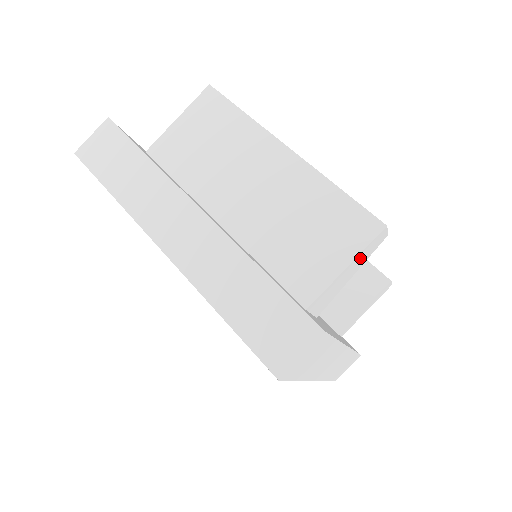
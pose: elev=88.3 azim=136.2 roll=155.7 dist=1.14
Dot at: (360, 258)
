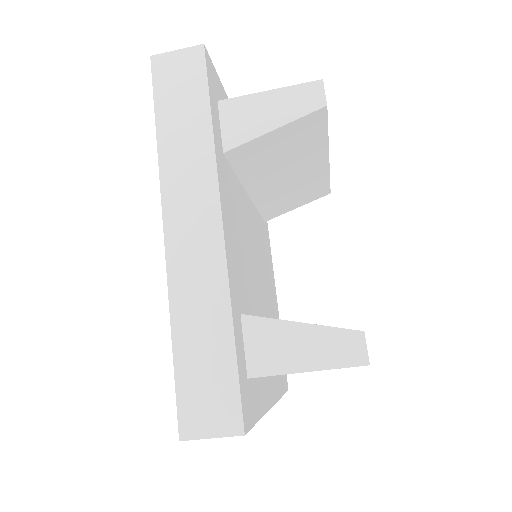
Dot at: occluded
